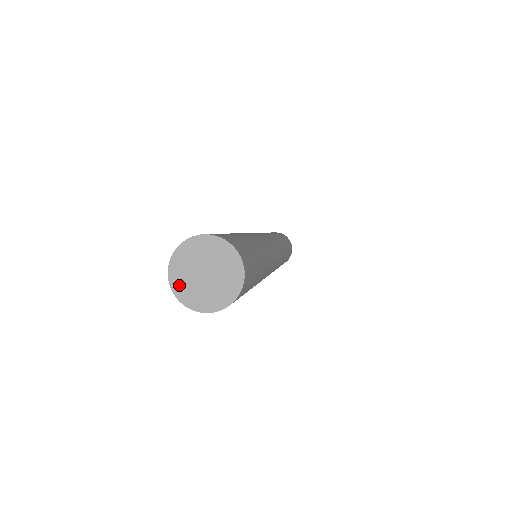
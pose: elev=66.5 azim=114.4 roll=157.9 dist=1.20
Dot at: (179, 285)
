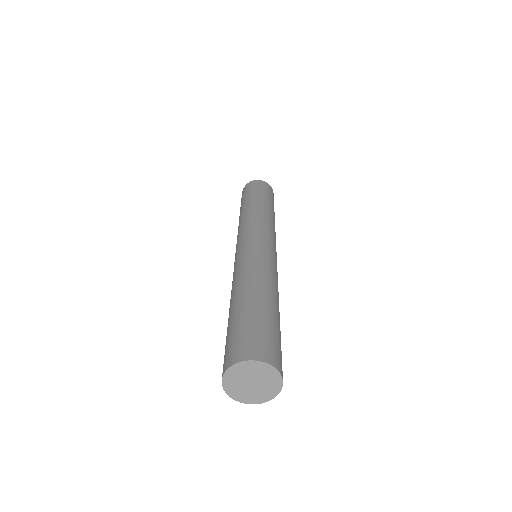
Dot at: (229, 383)
